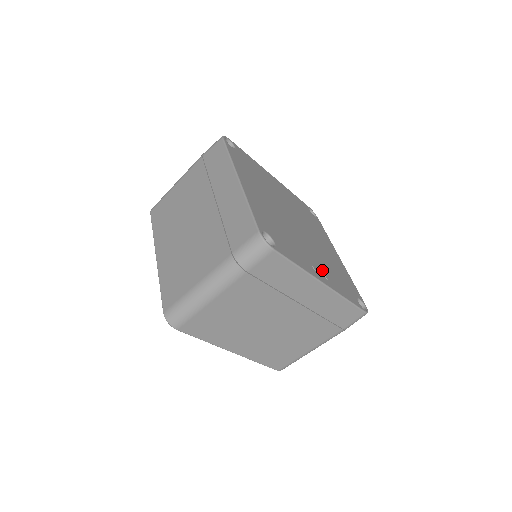
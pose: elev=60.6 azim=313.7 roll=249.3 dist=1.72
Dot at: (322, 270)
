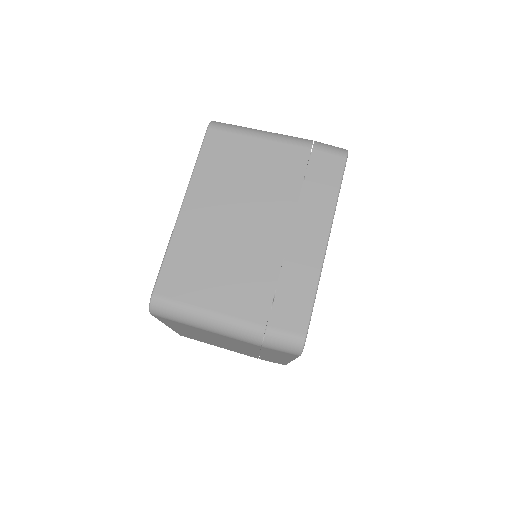
Dot at: occluded
